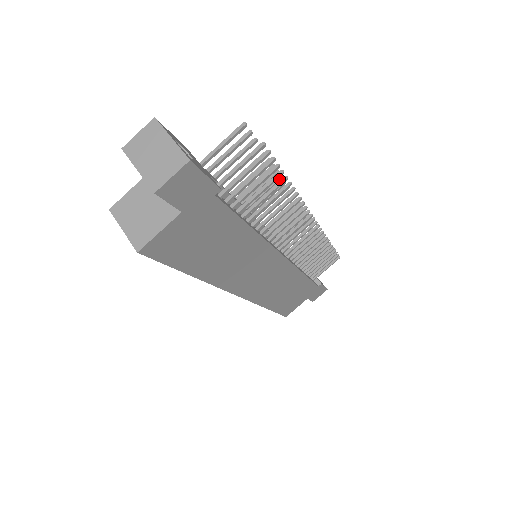
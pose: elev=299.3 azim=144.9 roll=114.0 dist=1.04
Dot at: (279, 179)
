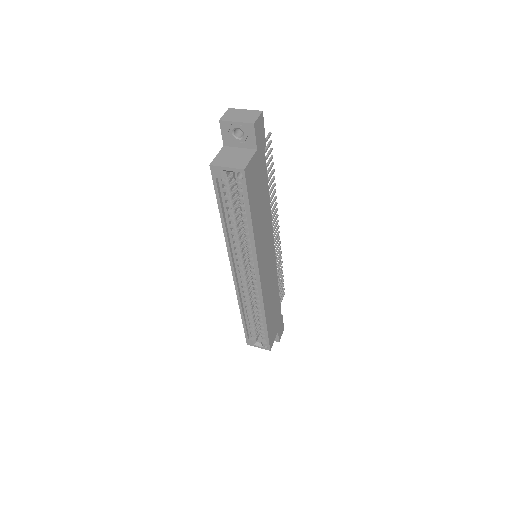
Dot at: occluded
